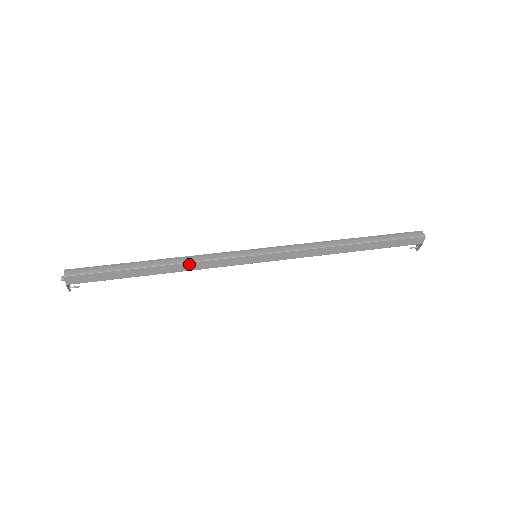
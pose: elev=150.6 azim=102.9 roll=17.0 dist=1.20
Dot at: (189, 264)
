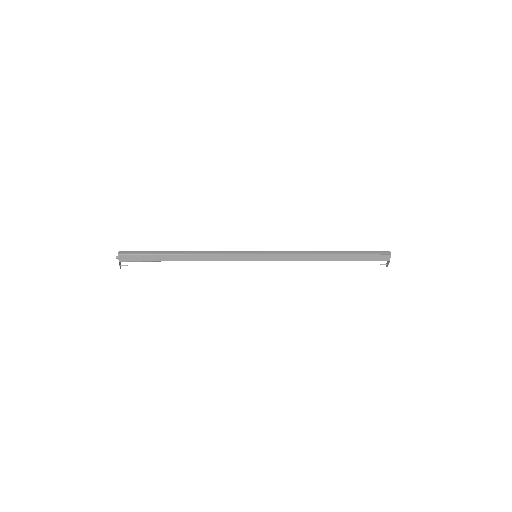
Dot at: (206, 255)
